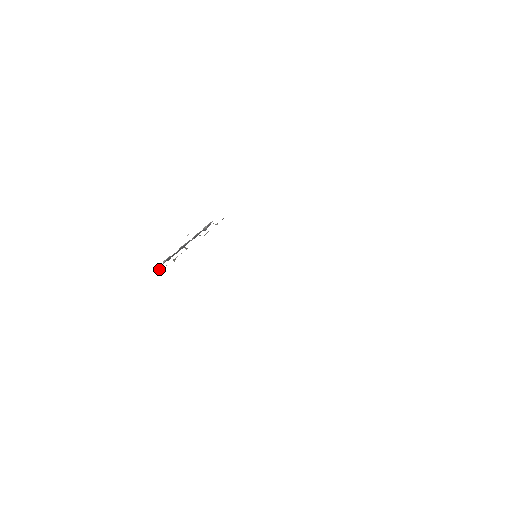
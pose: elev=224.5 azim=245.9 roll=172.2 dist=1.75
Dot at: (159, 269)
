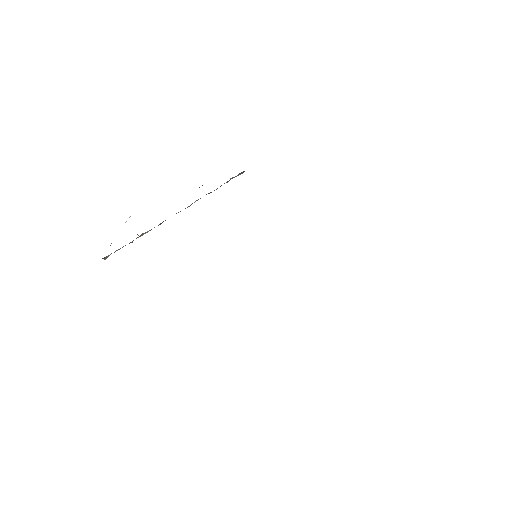
Dot at: occluded
